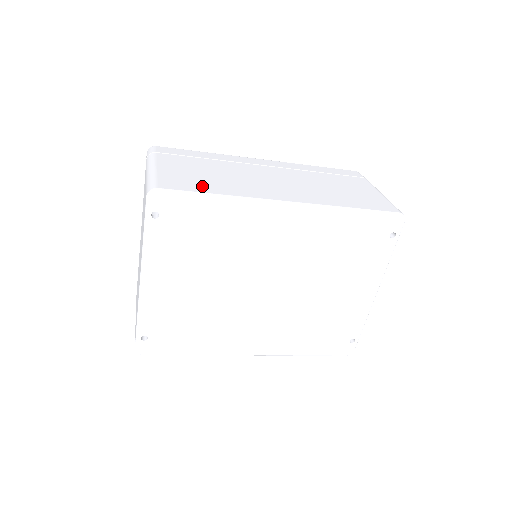
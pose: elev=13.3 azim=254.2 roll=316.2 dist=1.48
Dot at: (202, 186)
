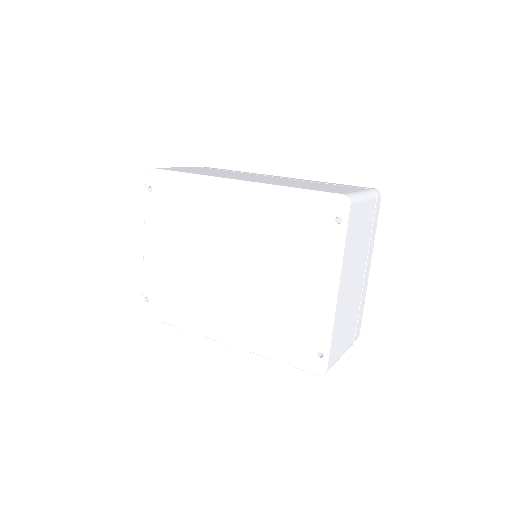
Dot at: (186, 171)
